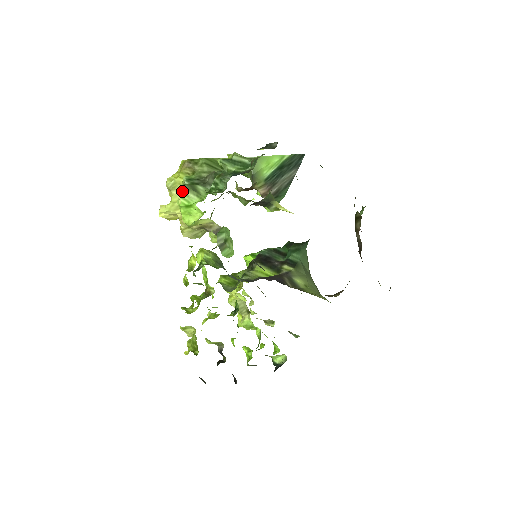
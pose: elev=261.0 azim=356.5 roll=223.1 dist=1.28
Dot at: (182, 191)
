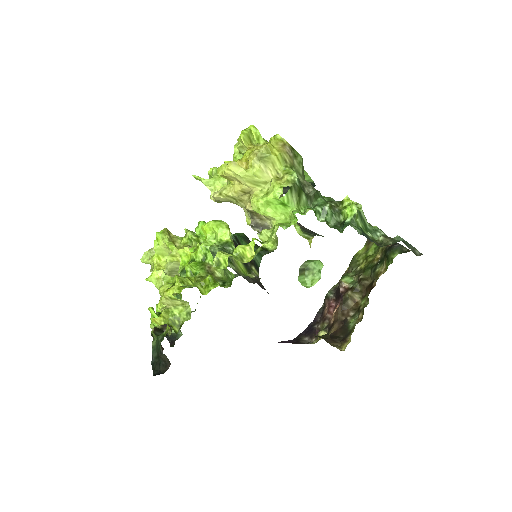
Dot at: (292, 189)
